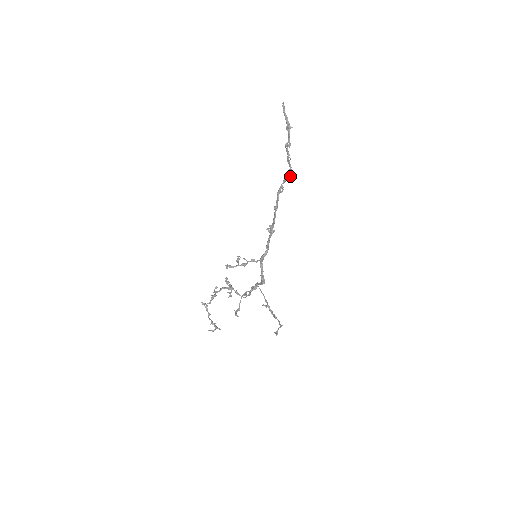
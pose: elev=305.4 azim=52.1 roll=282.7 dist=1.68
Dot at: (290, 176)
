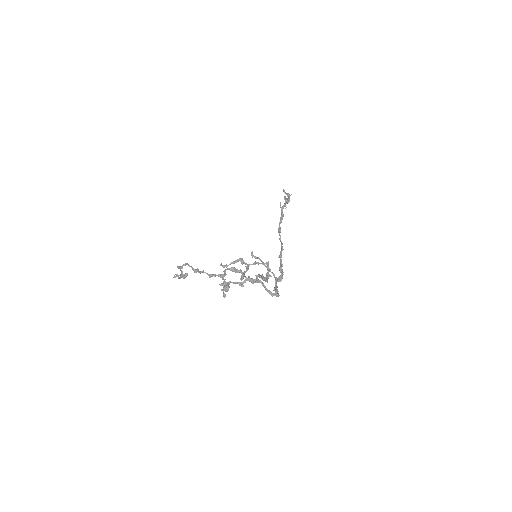
Dot at: (285, 201)
